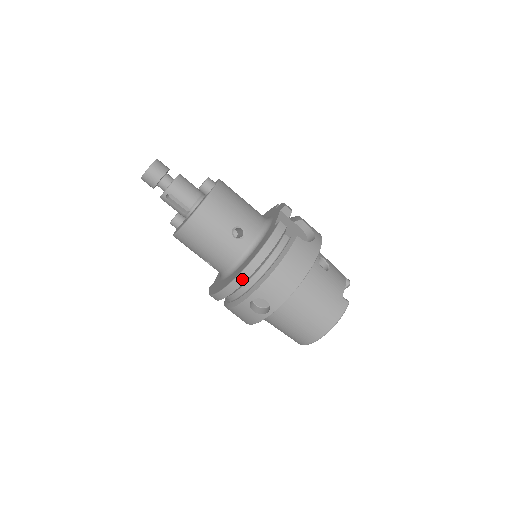
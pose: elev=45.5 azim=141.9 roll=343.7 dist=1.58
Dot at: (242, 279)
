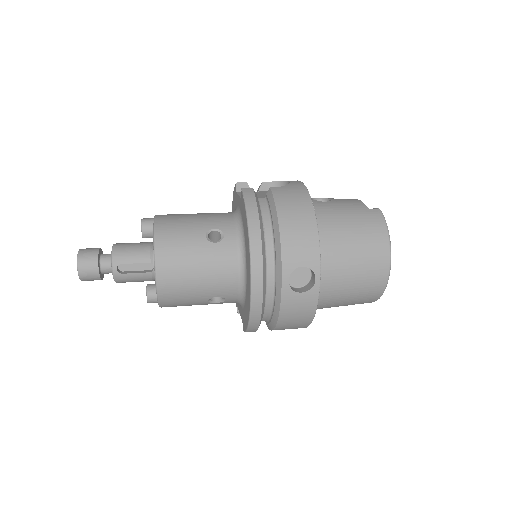
Dot at: (258, 266)
